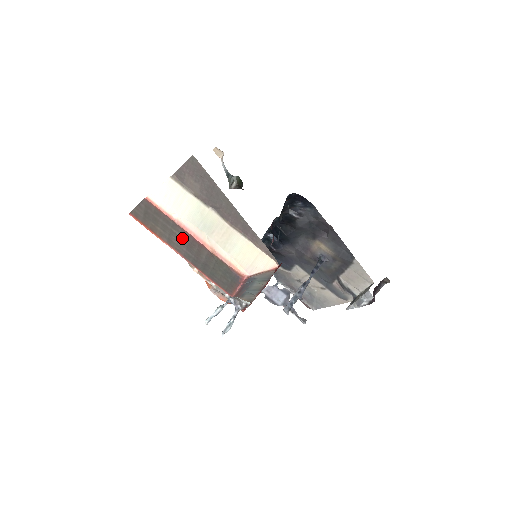
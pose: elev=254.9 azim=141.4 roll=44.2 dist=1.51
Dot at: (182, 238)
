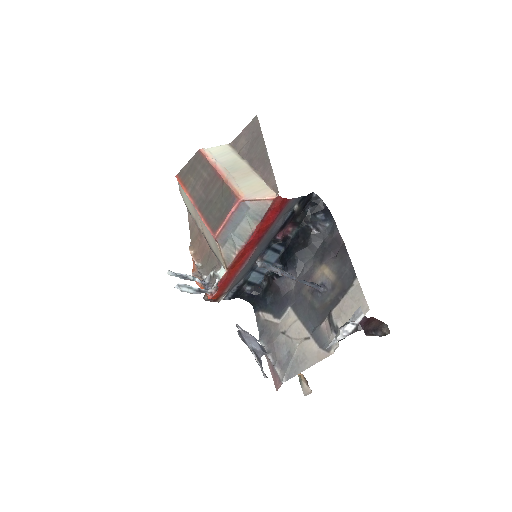
Dot at: (206, 178)
